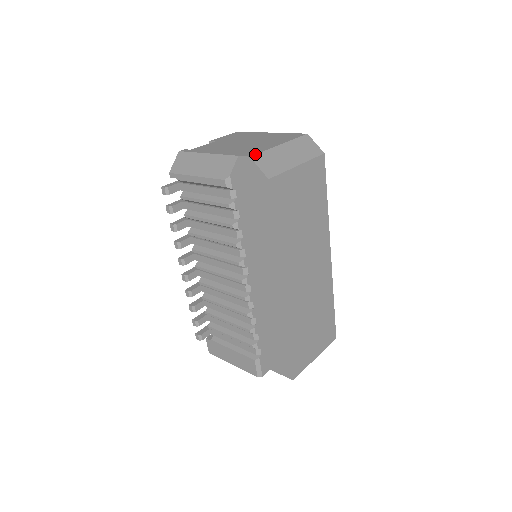
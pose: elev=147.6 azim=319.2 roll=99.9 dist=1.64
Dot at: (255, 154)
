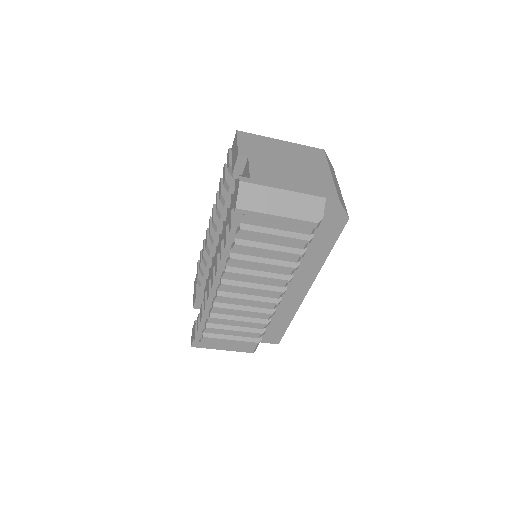
Dot at: (338, 195)
